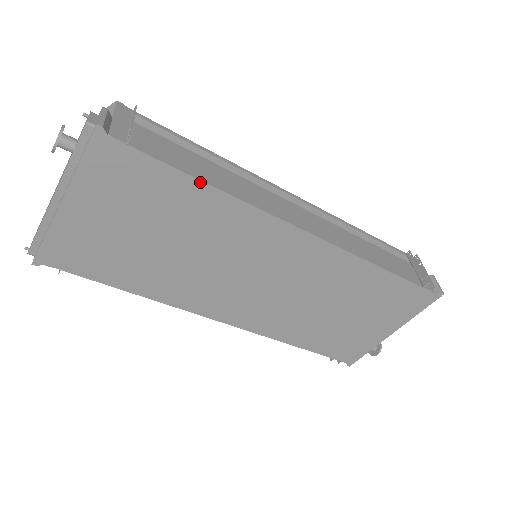
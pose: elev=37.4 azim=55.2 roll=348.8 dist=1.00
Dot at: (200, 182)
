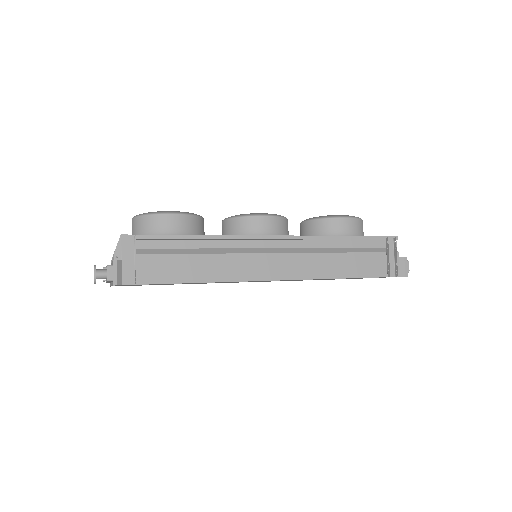
Dot at: occluded
